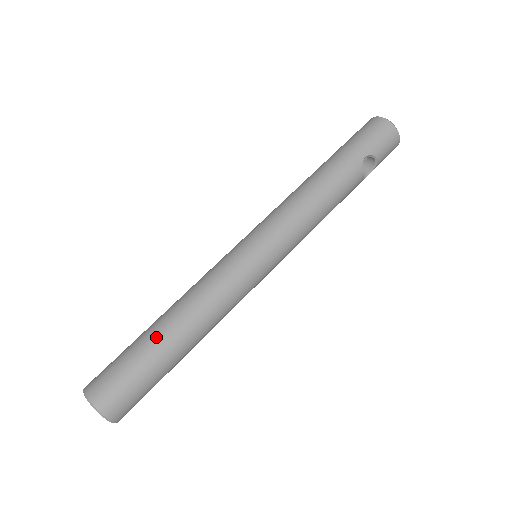
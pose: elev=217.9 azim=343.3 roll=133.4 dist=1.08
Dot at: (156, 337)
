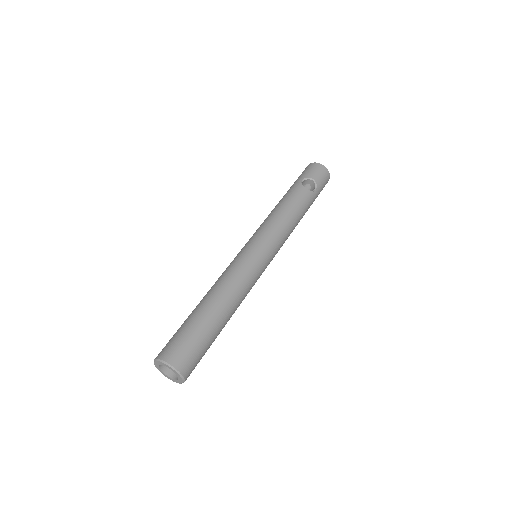
Dot at: (193, 311)
